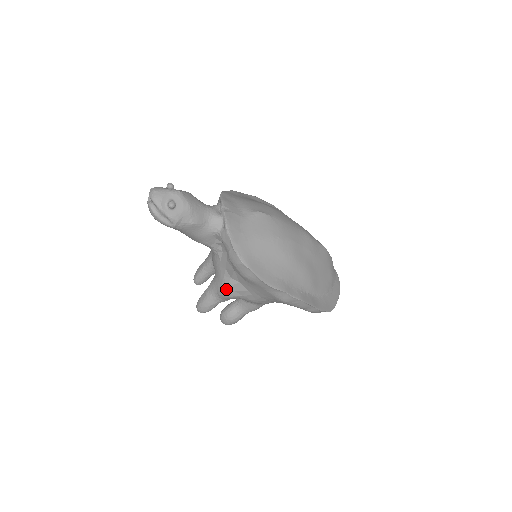
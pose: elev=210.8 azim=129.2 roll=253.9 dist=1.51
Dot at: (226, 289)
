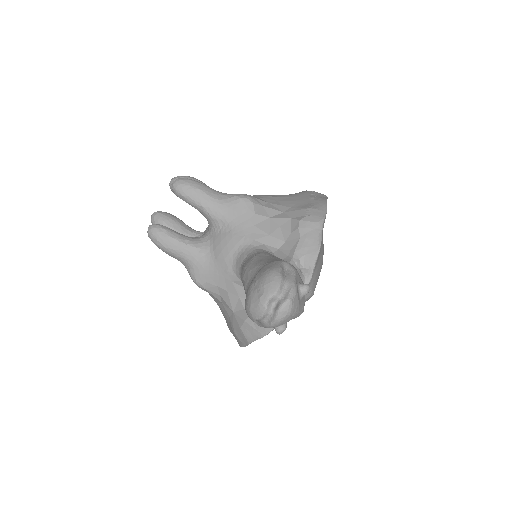
Dot at: (204, 288)
